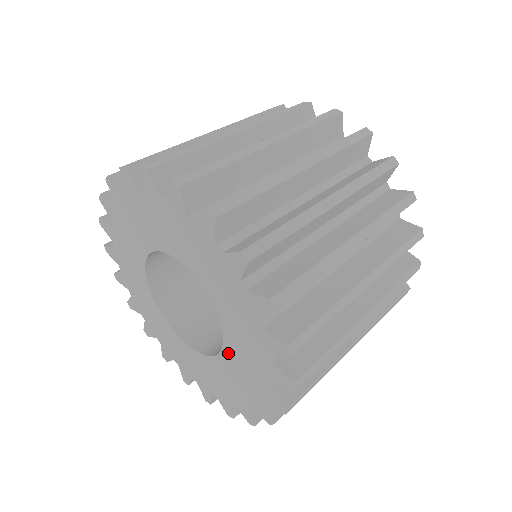
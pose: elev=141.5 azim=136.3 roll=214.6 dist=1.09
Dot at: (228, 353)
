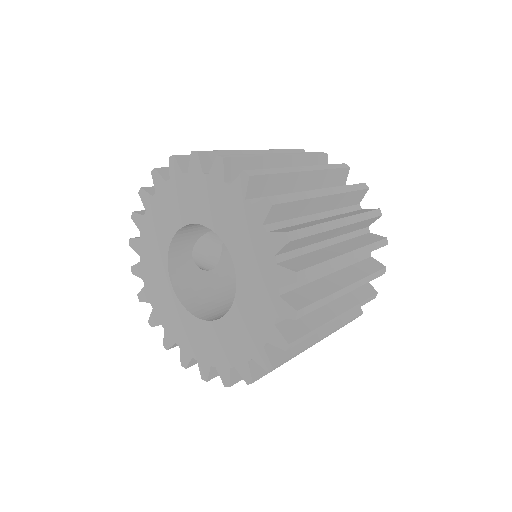
Dot at: (241, 275)
